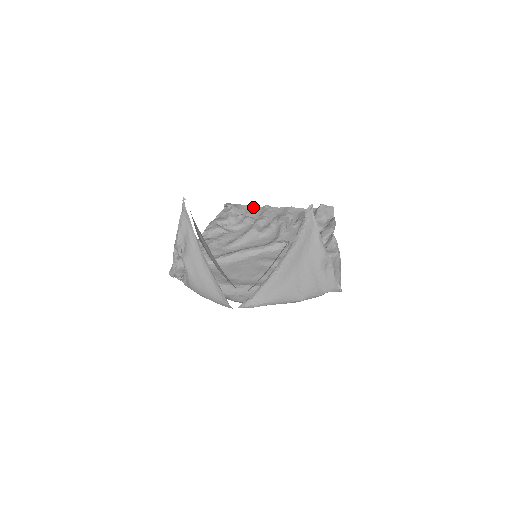
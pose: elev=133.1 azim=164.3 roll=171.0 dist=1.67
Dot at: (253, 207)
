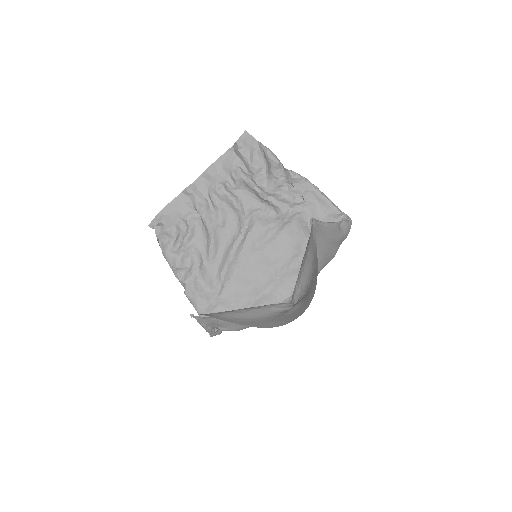
Dot at: (175, 201)
